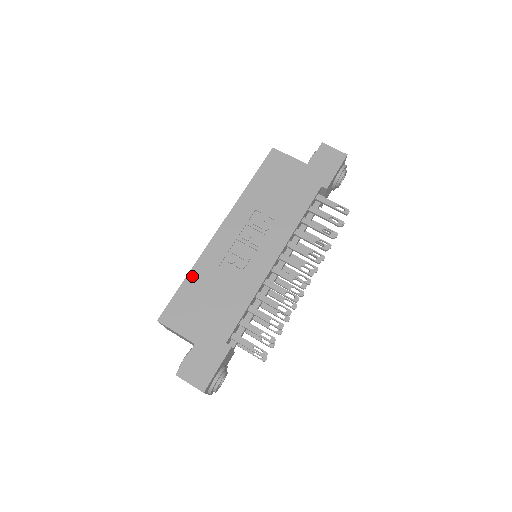
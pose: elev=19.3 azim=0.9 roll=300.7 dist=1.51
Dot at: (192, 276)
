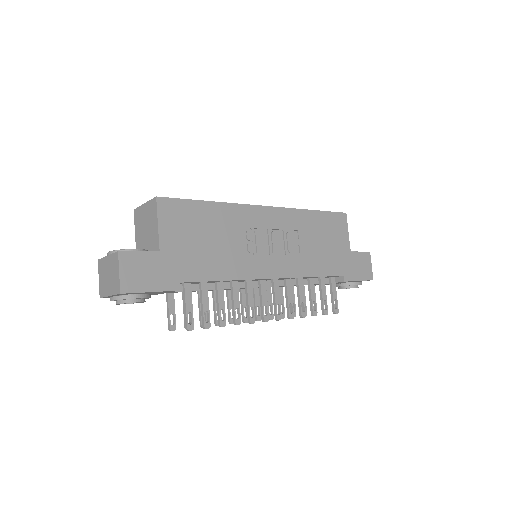
Dot at: (216, 207)
